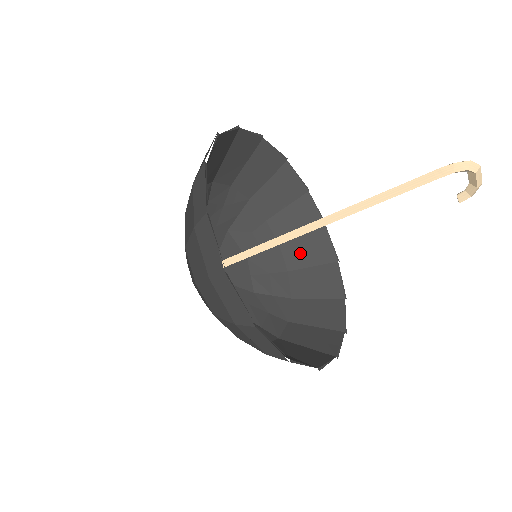
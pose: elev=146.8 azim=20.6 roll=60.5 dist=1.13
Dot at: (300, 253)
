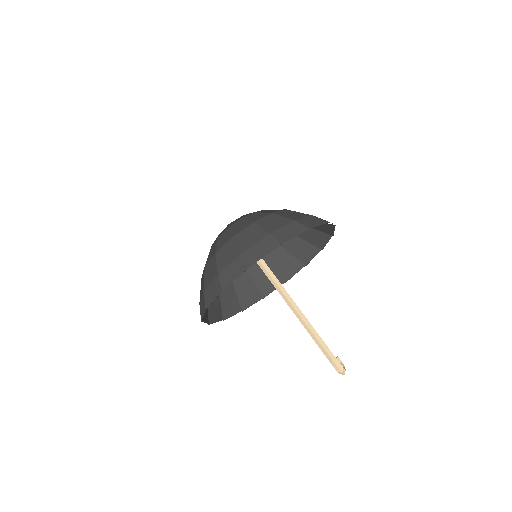
Dot at: (294, 245)
